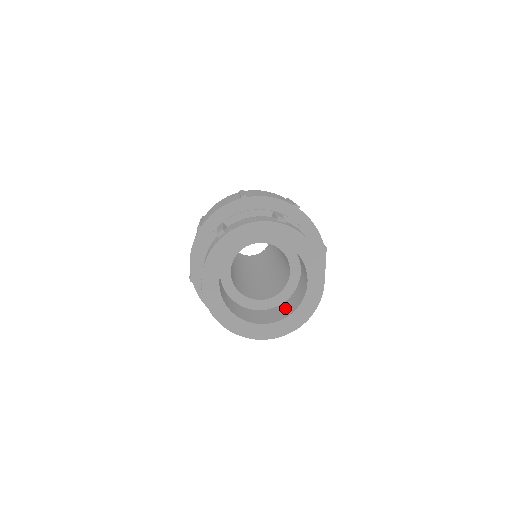
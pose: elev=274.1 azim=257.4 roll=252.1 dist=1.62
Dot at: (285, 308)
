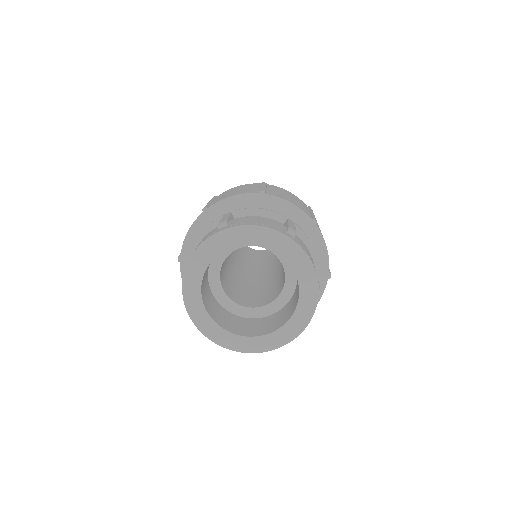
Dot at: (265, 324)
